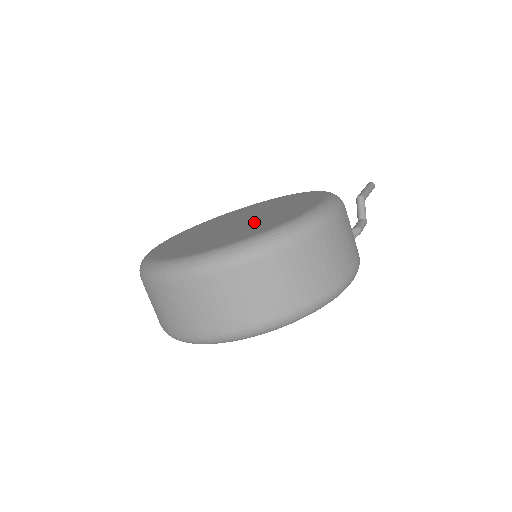
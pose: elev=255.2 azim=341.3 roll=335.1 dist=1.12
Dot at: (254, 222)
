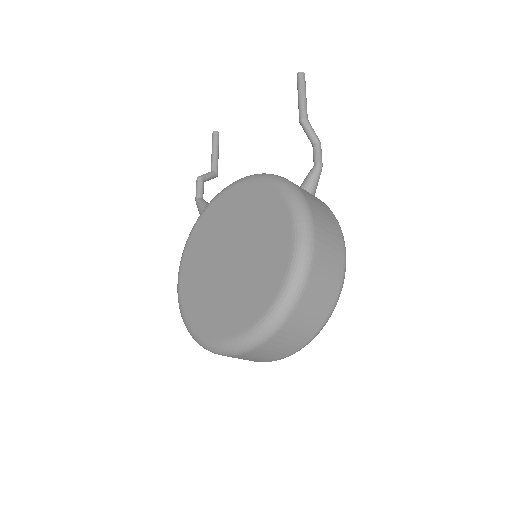
Dot at: (249, 268)
